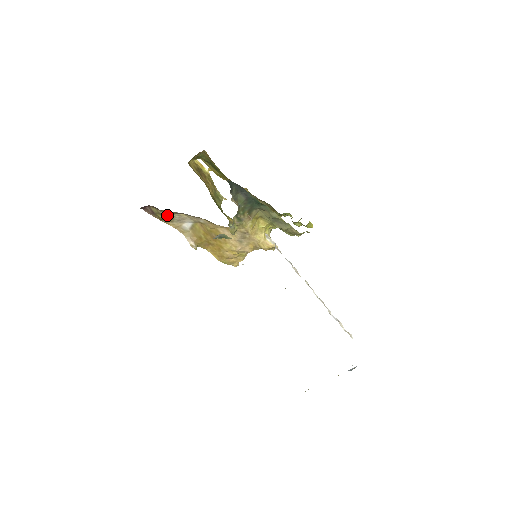
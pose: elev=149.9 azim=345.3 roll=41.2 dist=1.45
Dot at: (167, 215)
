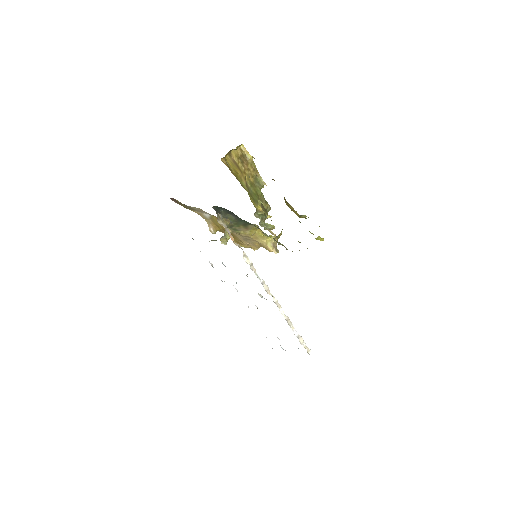
Dot at: (188, 206)
